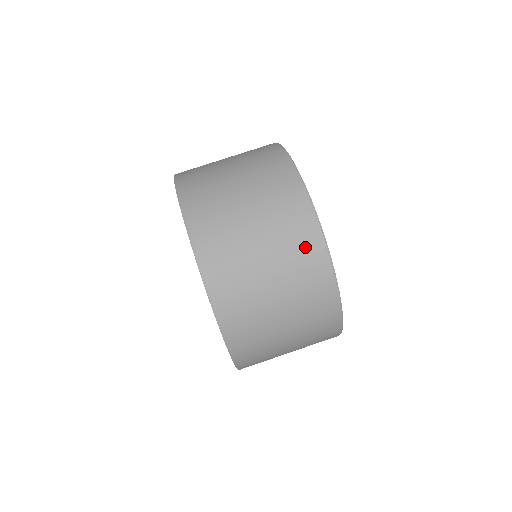
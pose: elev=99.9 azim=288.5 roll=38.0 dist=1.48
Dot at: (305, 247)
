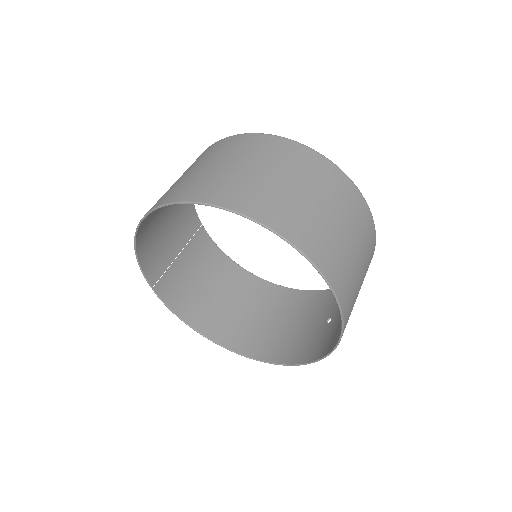
Dot at: (325, 172)
